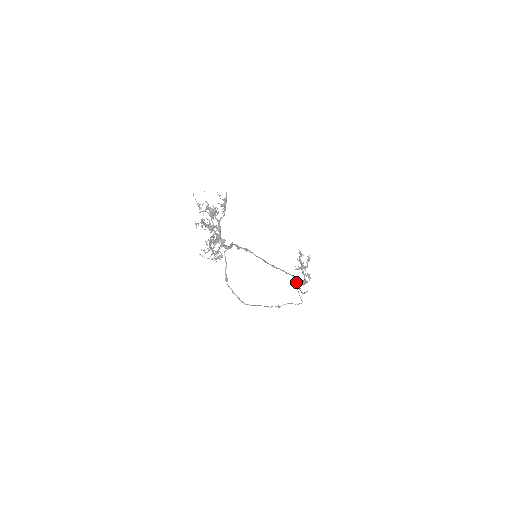
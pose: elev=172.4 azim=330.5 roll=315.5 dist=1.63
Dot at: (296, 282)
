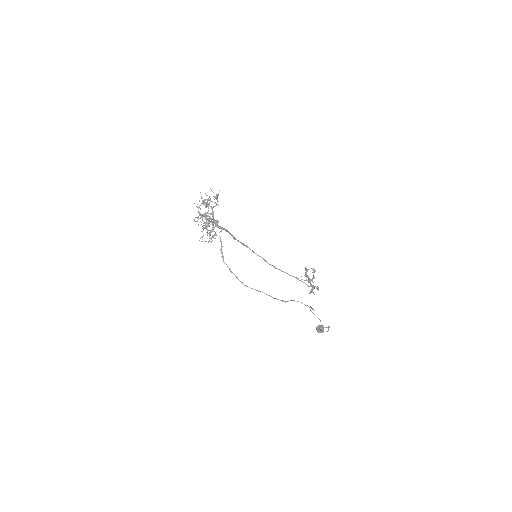
Dot at: (319, 327)
